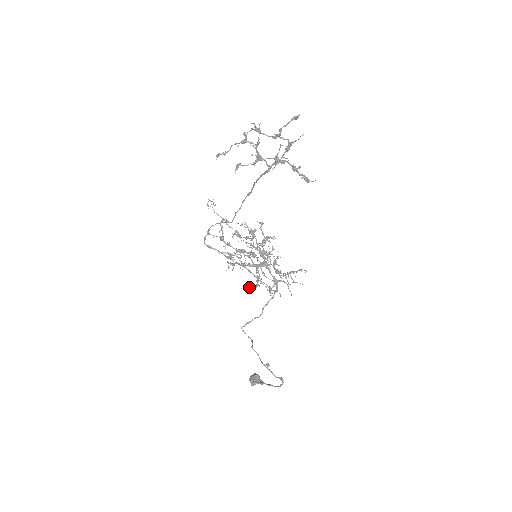
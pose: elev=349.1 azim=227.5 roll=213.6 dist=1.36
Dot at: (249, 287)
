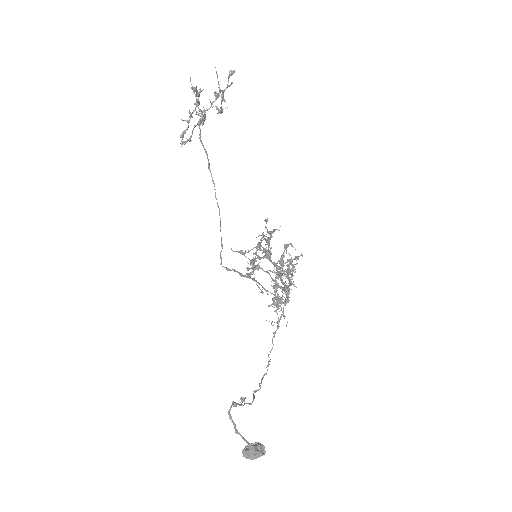
Dot at: (278, 319)
